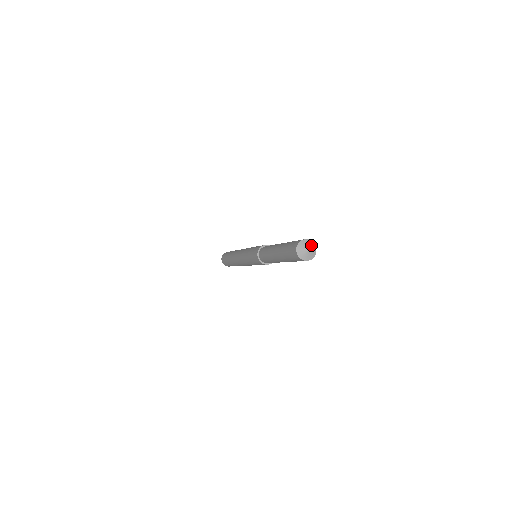
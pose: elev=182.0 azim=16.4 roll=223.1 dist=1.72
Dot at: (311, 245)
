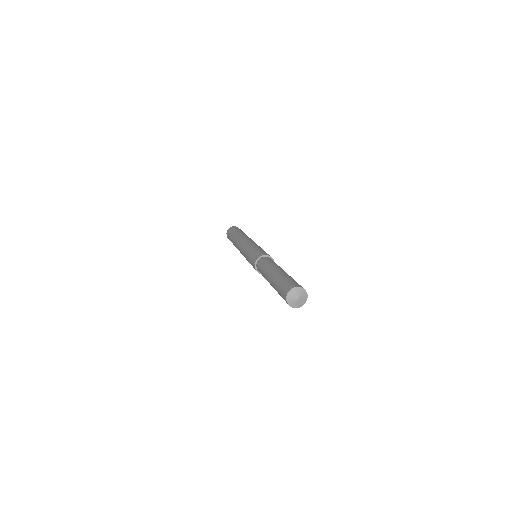
Dot at: (296, 292)
